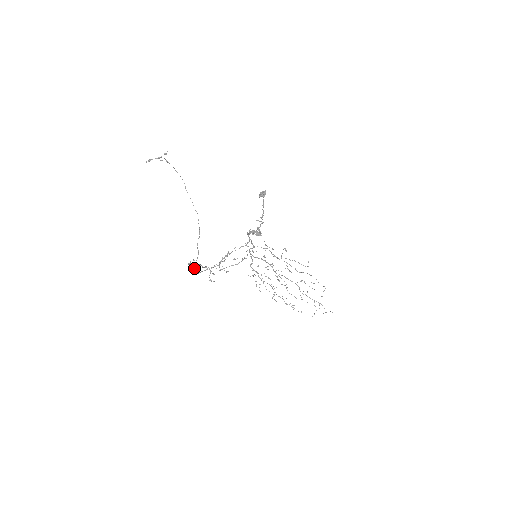
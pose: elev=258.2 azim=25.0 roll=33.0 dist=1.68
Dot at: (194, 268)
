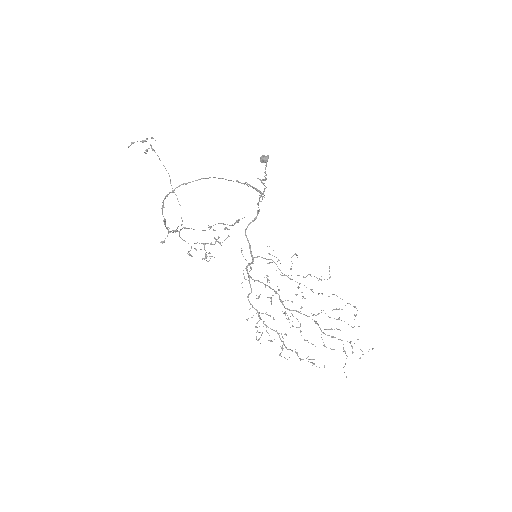
Dot at: (168, 227)
